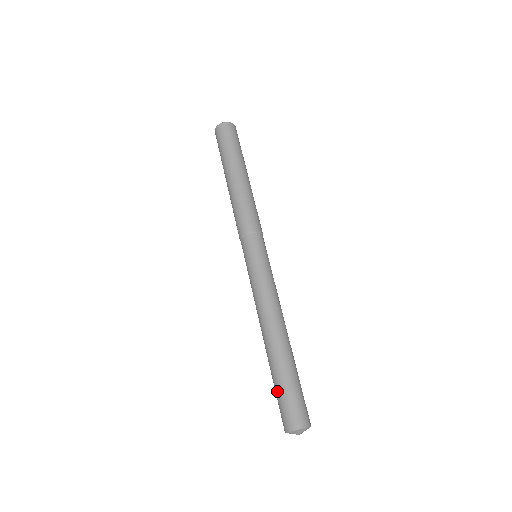
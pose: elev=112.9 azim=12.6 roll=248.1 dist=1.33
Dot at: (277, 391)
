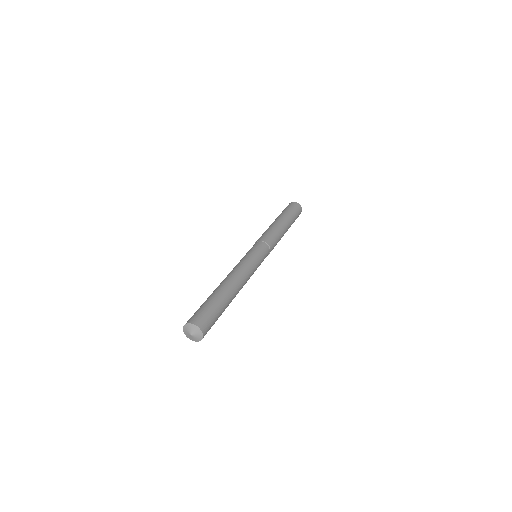
Dot at: (201, 306)
